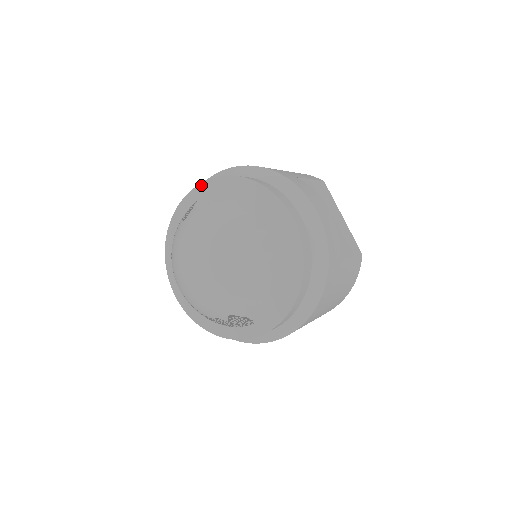
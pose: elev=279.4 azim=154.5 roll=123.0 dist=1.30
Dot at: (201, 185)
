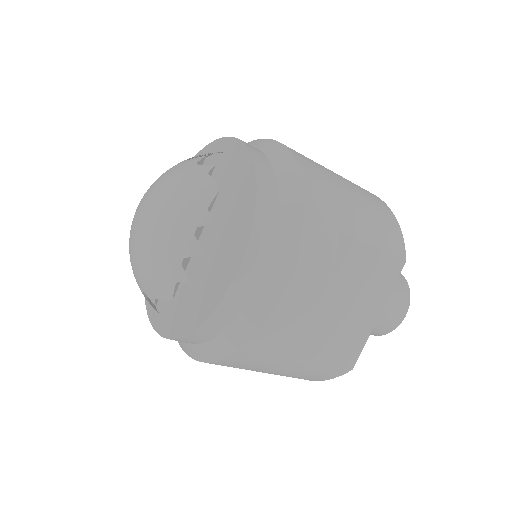
Dot at: (237, 141)
